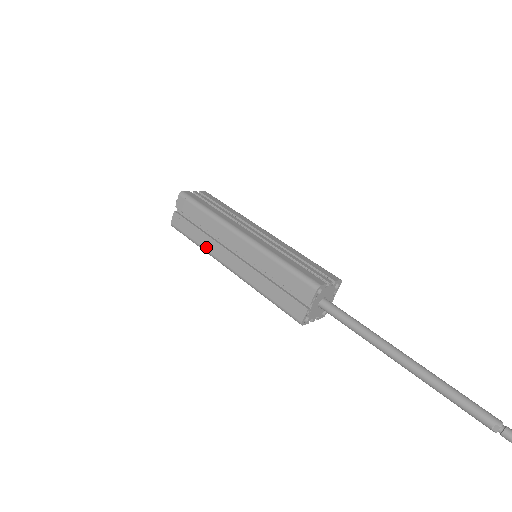
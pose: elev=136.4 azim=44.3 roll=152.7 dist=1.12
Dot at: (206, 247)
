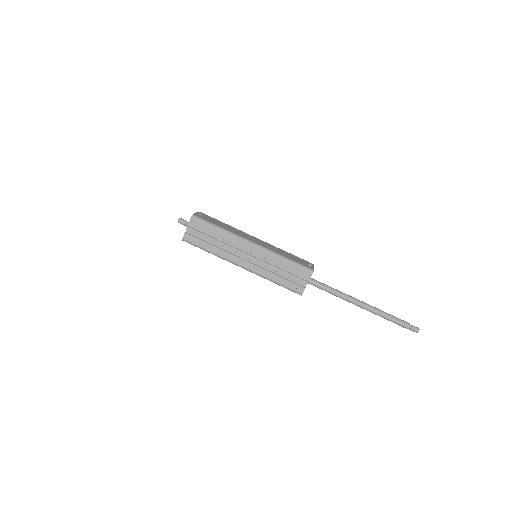
Dot at: occluded
